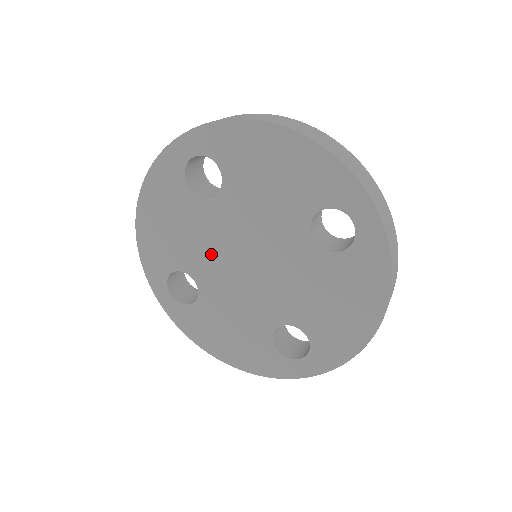
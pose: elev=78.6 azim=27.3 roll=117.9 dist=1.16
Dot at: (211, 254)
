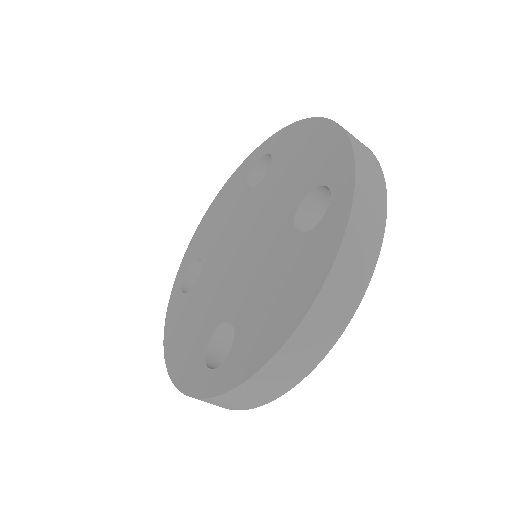
Dot at: (225, 240)
